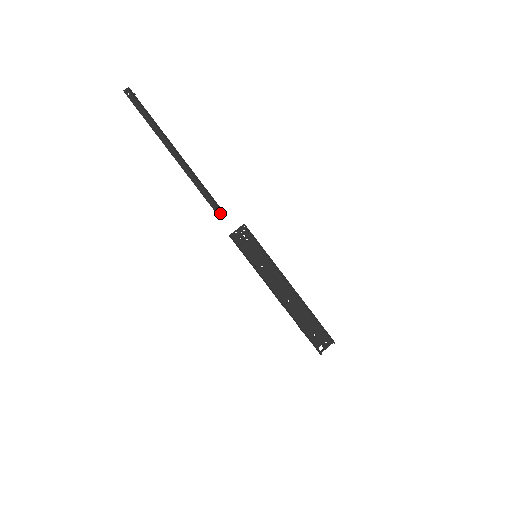
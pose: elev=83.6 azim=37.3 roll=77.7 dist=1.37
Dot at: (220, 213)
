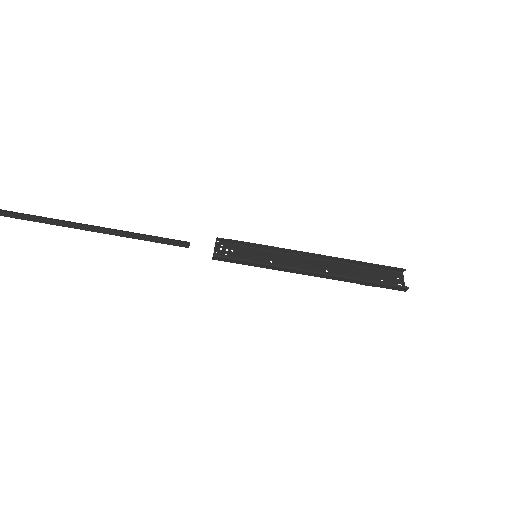
Dot at: (184, 244)
